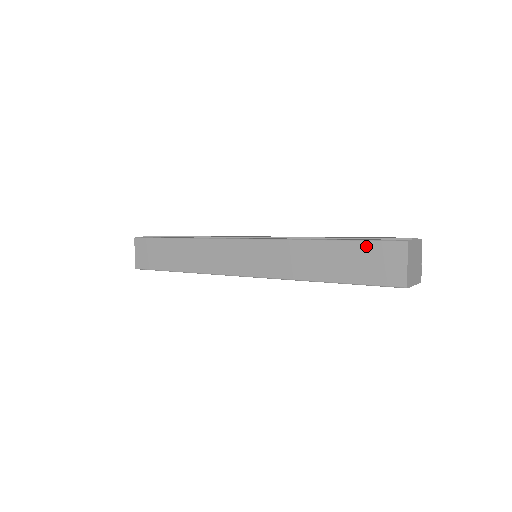
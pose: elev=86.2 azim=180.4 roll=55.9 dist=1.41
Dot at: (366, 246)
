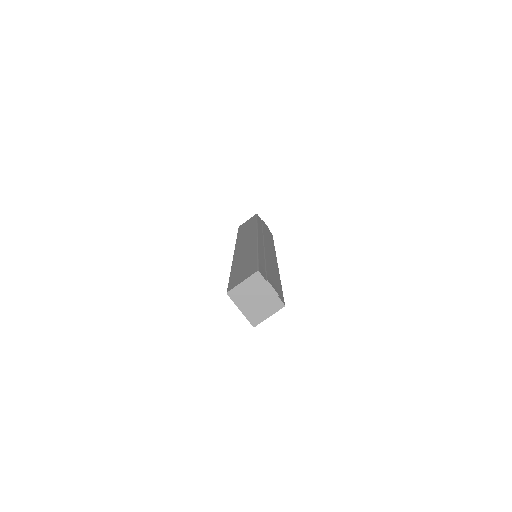
Dot at: (254, 263)
